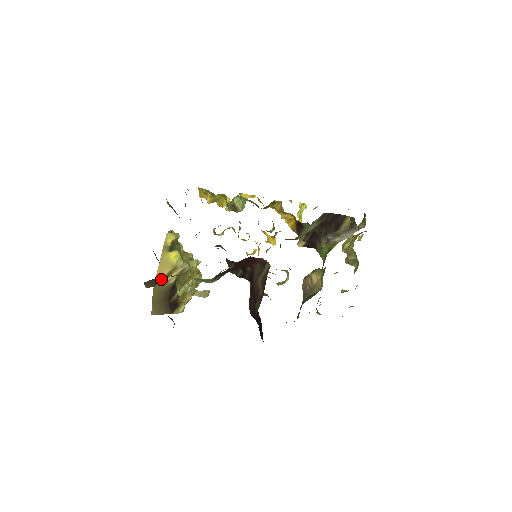
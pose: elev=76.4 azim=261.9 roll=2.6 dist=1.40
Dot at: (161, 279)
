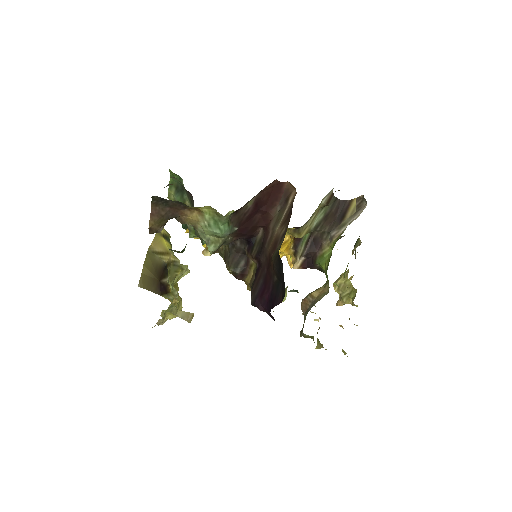
Dot at: (155, 251)
